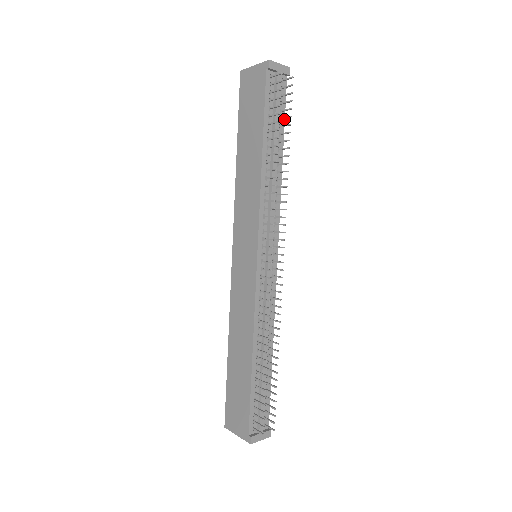
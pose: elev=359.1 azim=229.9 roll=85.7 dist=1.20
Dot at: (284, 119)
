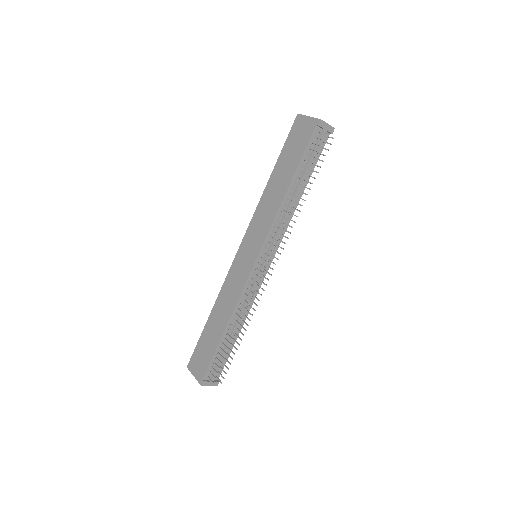
Dot at: occluded
